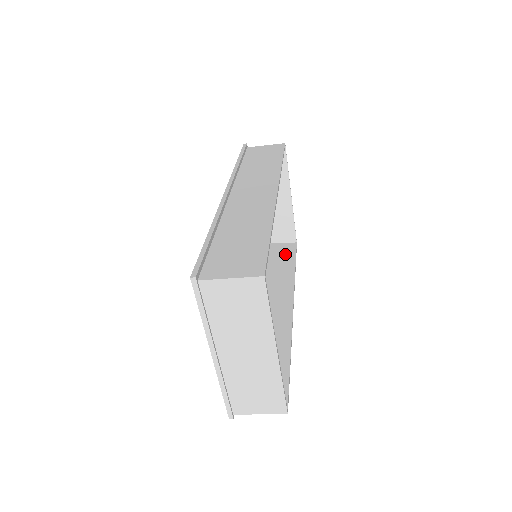
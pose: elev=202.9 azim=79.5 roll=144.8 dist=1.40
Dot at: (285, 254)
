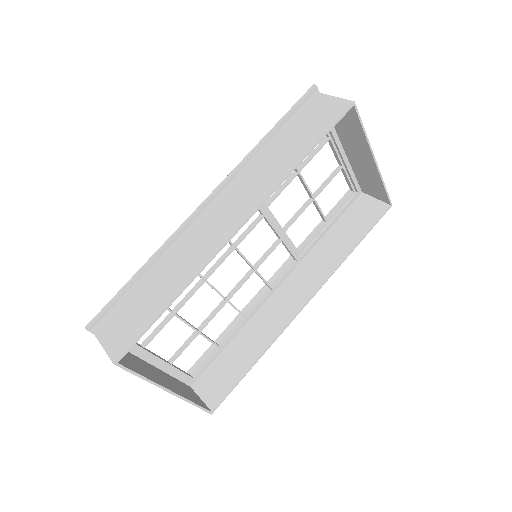
Dot at: (362, 220)
